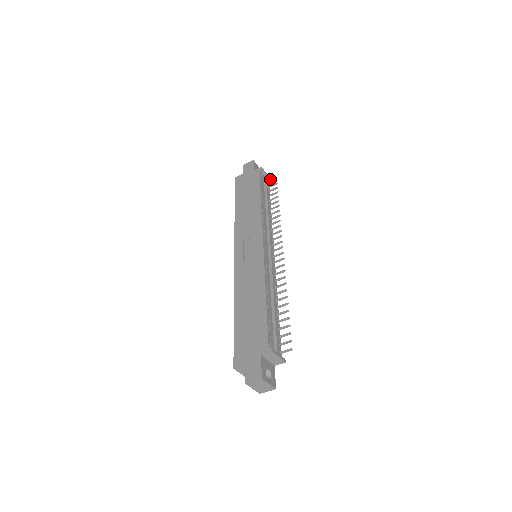
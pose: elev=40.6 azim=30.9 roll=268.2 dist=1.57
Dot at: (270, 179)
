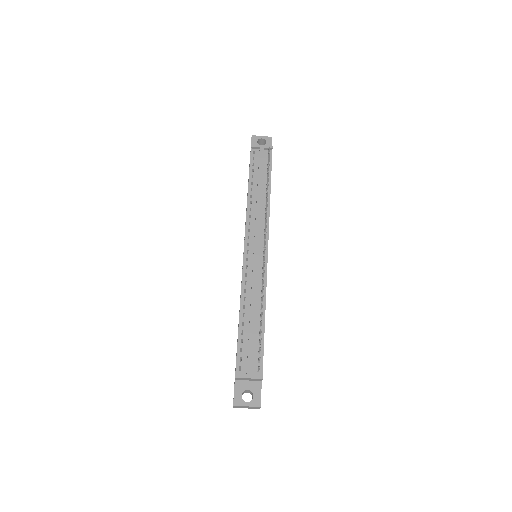
Dot at: (270, 147)
